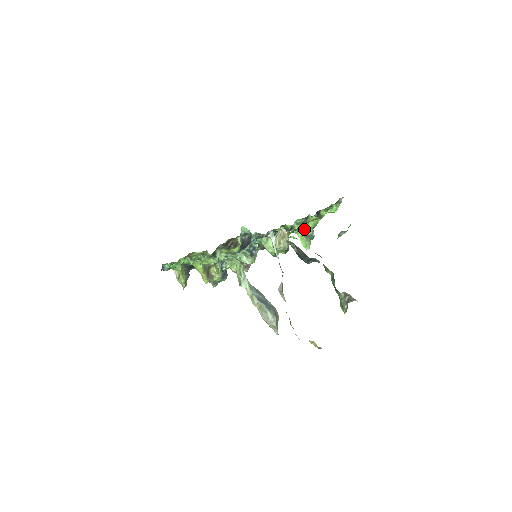
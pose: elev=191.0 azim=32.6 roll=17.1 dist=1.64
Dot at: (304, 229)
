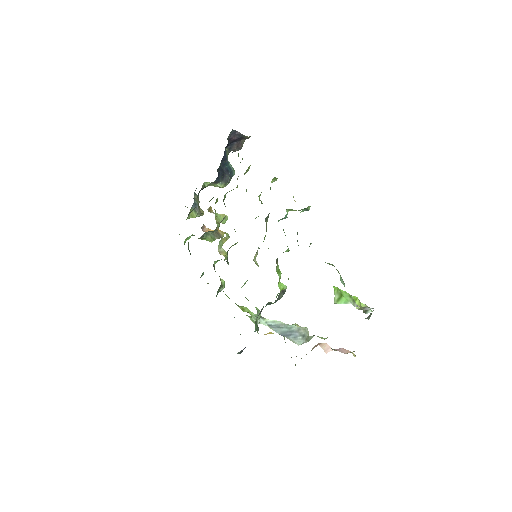
Dot at: occluded
